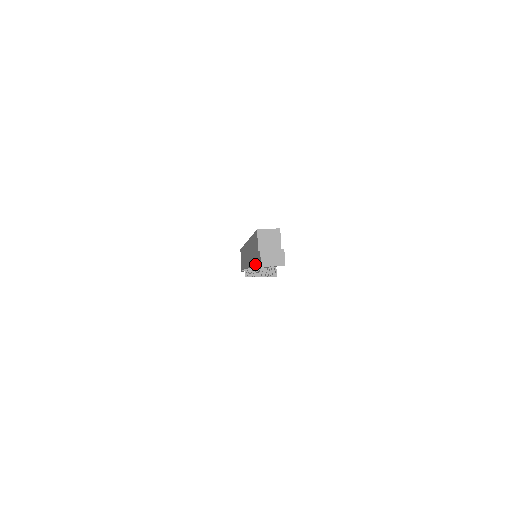
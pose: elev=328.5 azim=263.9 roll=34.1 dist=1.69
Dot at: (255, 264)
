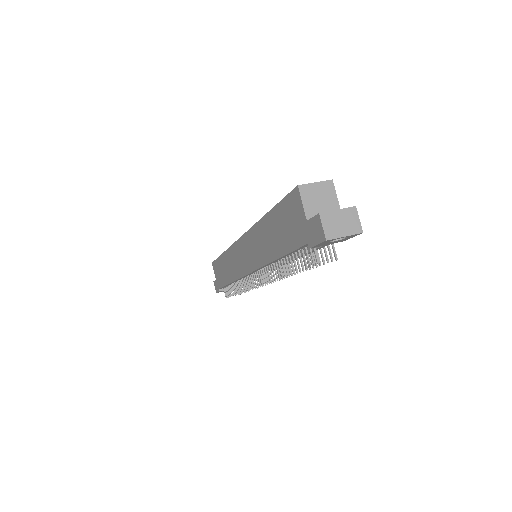
Dot at: (288, 251)
